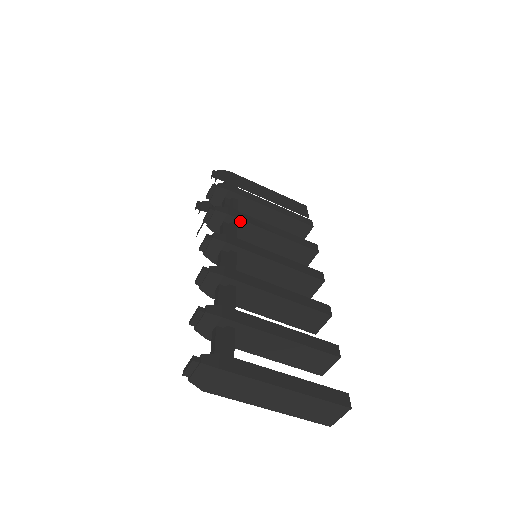
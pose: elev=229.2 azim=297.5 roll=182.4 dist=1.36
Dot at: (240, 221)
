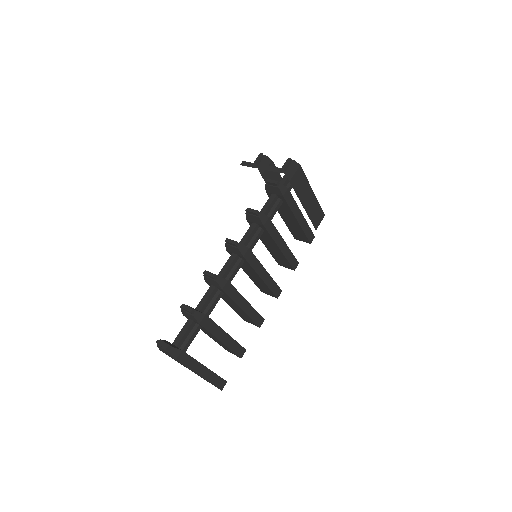
Dot at: (267, 232)
